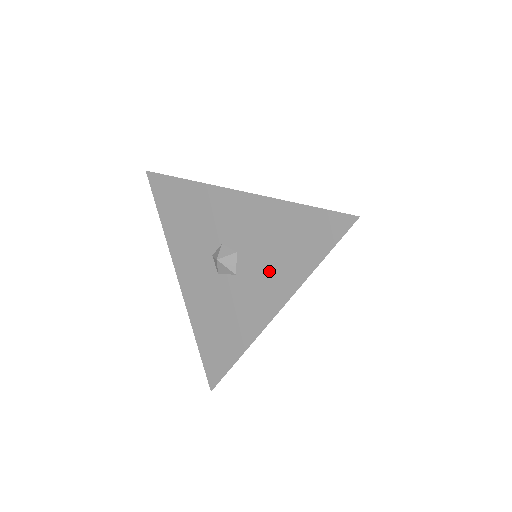
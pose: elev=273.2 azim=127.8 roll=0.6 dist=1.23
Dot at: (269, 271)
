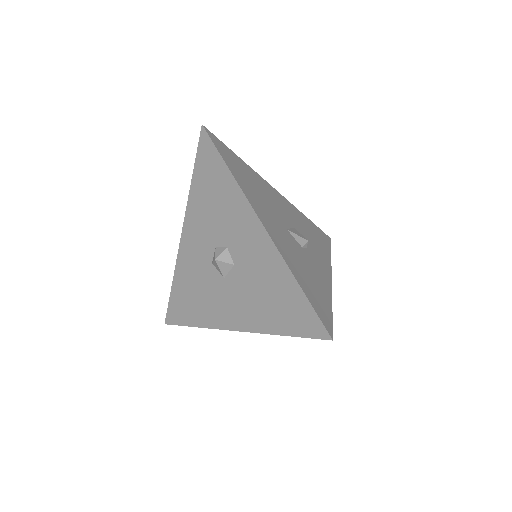
Dot at: (248, 302)
